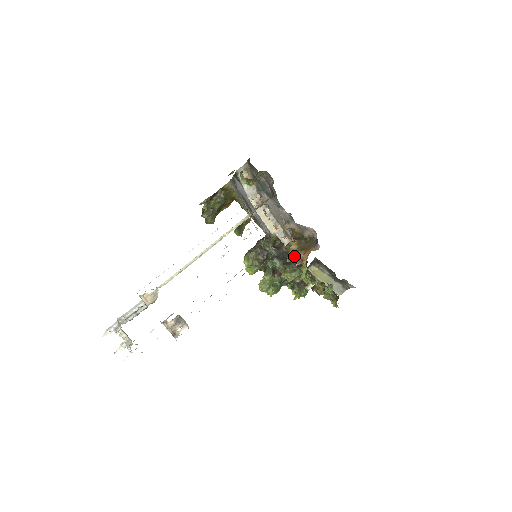
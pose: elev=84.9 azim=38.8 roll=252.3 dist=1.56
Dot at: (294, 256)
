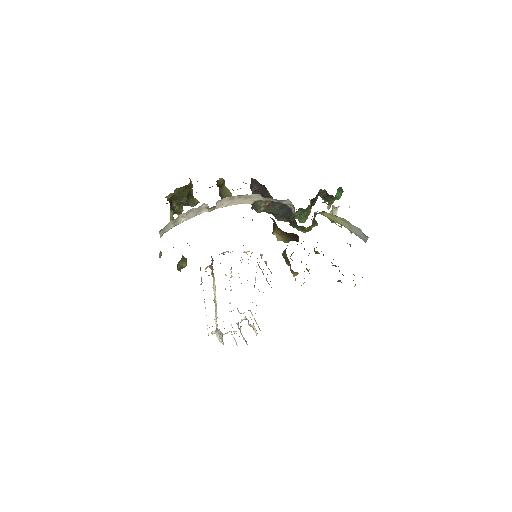
Dot at: (288, 241)
